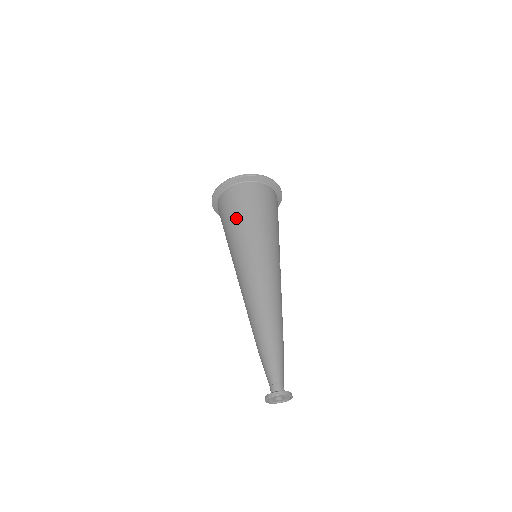
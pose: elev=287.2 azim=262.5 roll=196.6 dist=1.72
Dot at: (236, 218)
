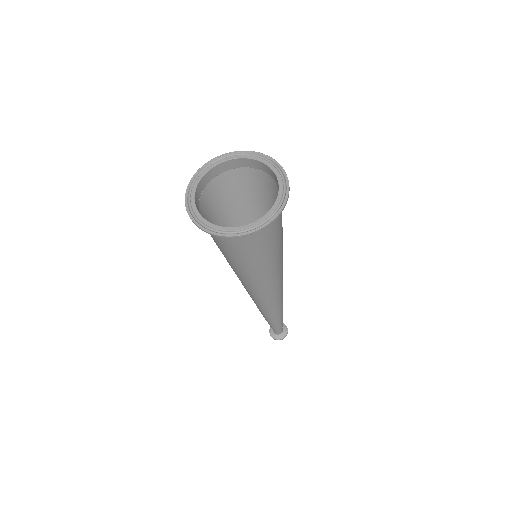
Dot at: (234, 260)
